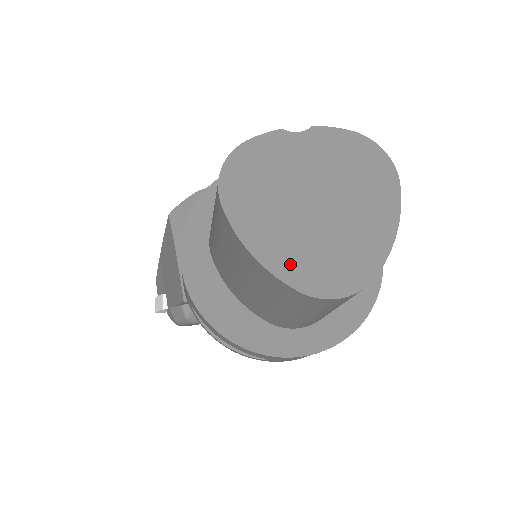
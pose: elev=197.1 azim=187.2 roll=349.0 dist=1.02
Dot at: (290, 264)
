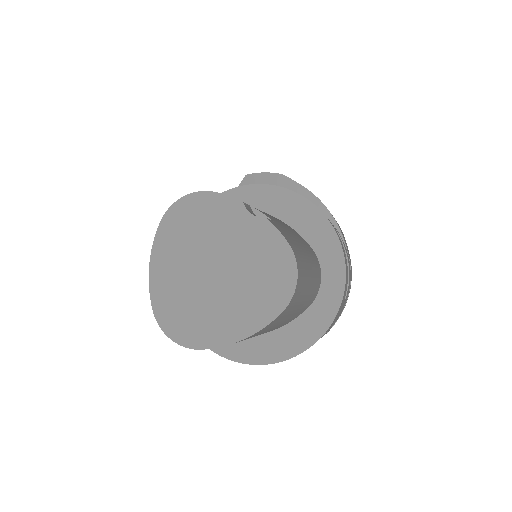
Dot at: (163, 292)
